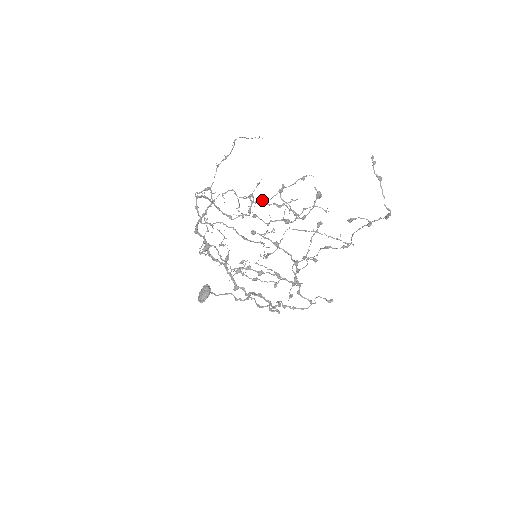
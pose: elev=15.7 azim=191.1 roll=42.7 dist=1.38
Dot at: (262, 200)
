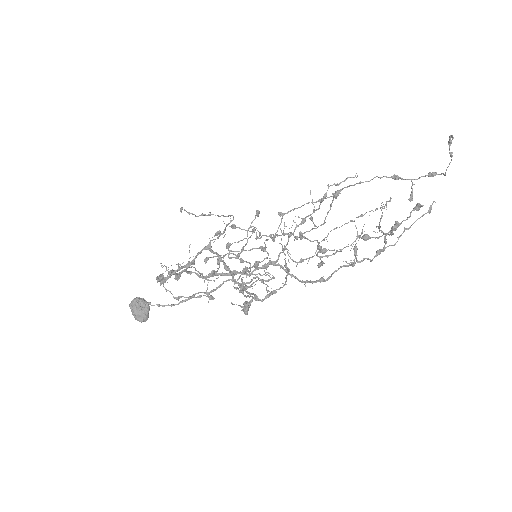
Dot at: (380, 252)
